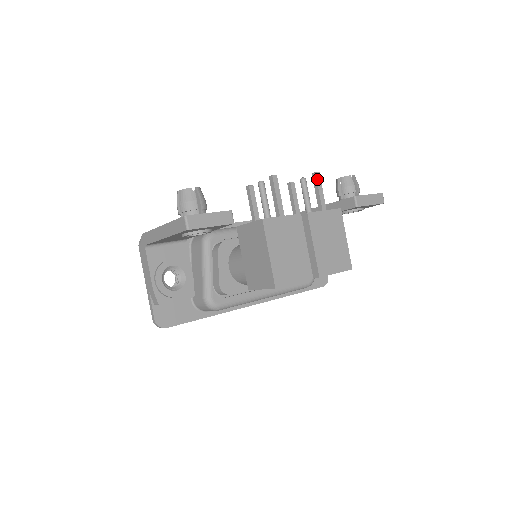
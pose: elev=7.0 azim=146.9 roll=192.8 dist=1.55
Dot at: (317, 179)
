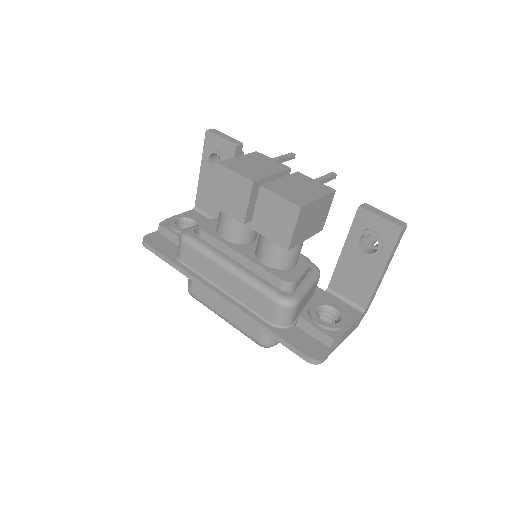
Dot at: (330, 173)
